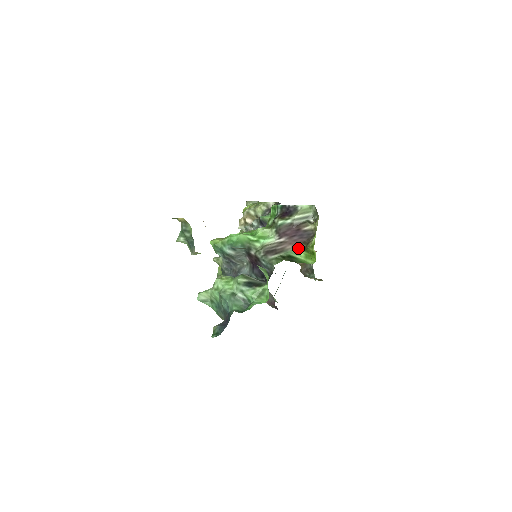
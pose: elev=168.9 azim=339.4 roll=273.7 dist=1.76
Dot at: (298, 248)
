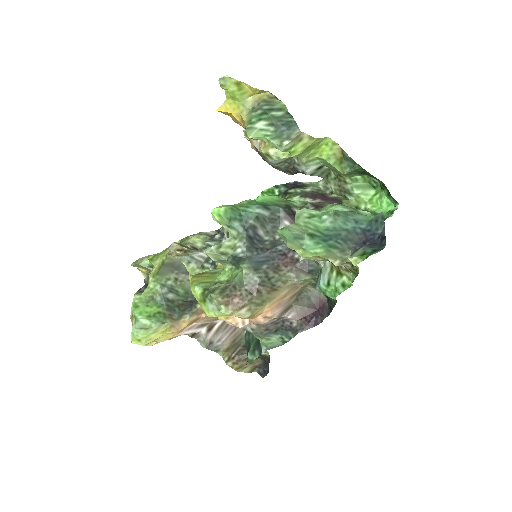
Dot at: occluded
